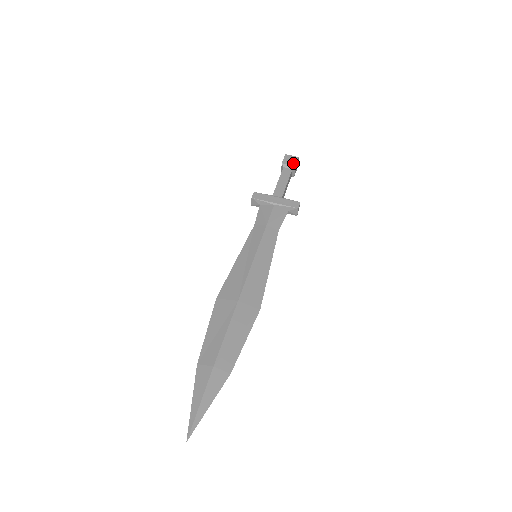
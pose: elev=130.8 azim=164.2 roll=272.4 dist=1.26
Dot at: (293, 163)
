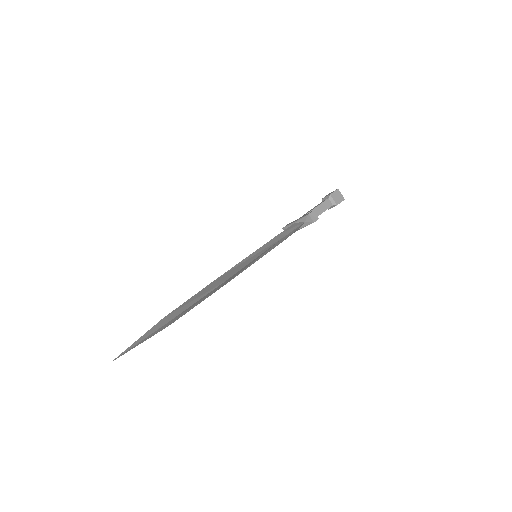
Dot at: (330, 194)
